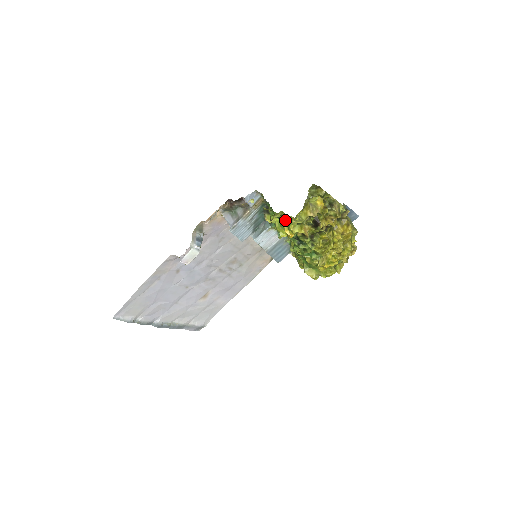
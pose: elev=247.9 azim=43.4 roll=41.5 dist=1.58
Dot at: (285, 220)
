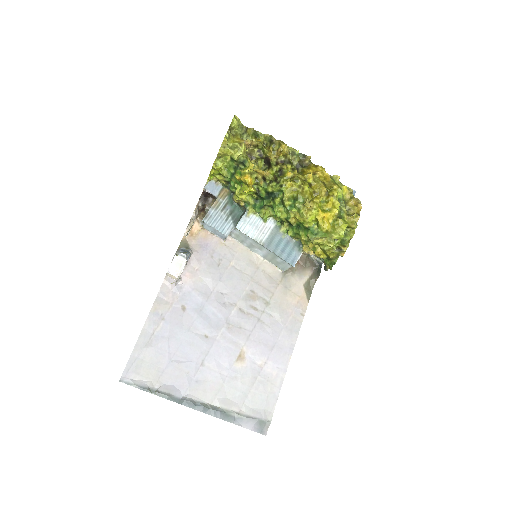
Dot at: (236, 172)
